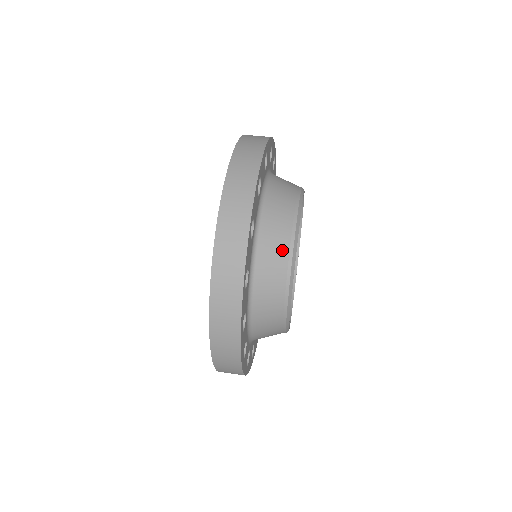
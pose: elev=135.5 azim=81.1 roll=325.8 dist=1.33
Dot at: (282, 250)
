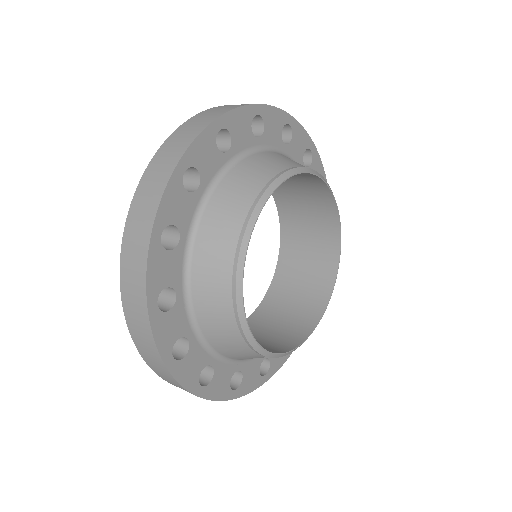
Dot at: (301, 165)
